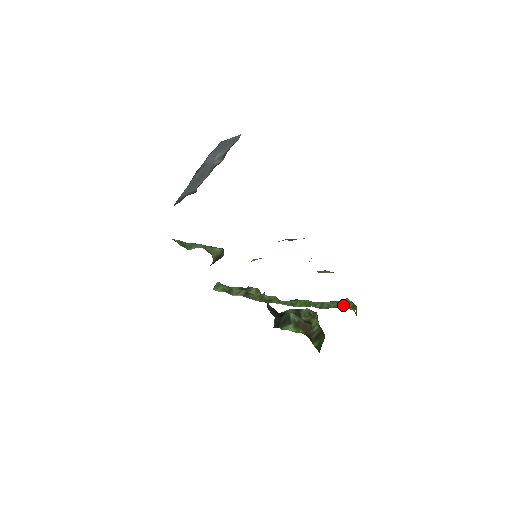
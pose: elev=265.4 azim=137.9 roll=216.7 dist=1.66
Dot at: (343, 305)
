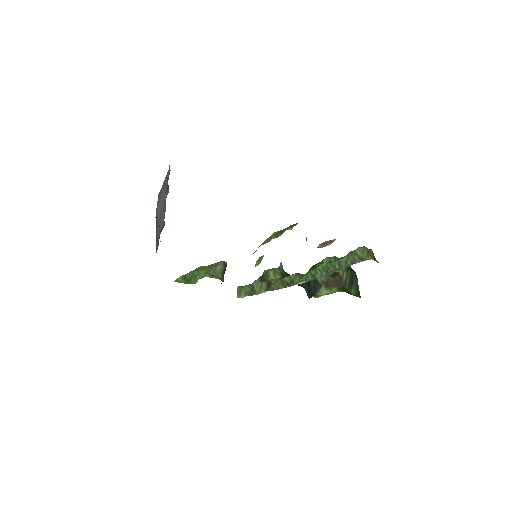
Dot at: (359, 257)
